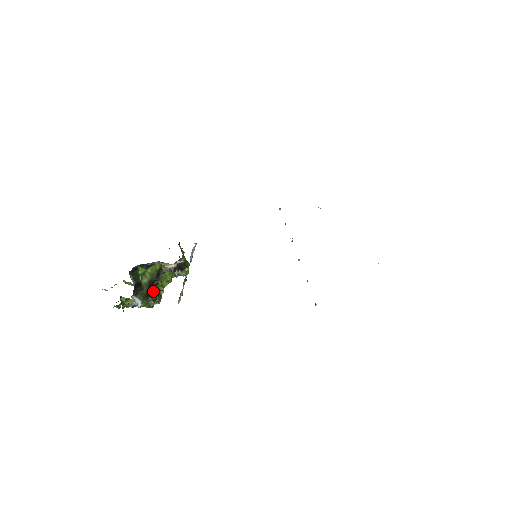
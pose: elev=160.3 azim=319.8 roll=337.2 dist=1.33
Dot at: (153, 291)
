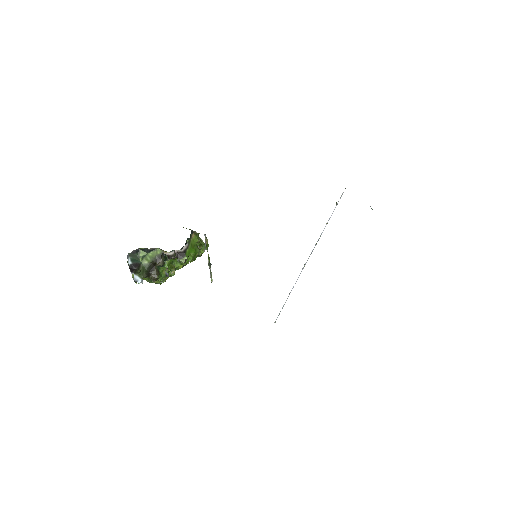
Dot at: (154, 272)
